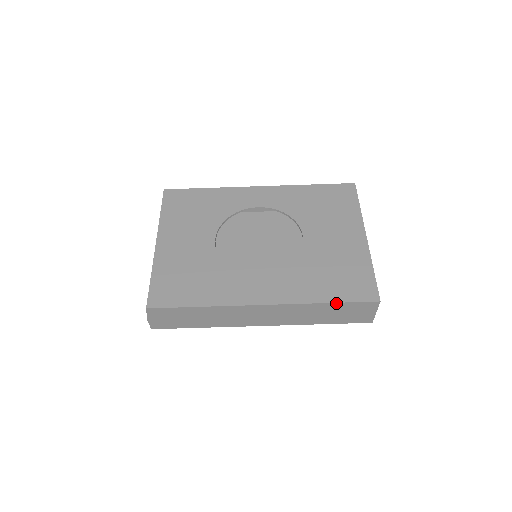
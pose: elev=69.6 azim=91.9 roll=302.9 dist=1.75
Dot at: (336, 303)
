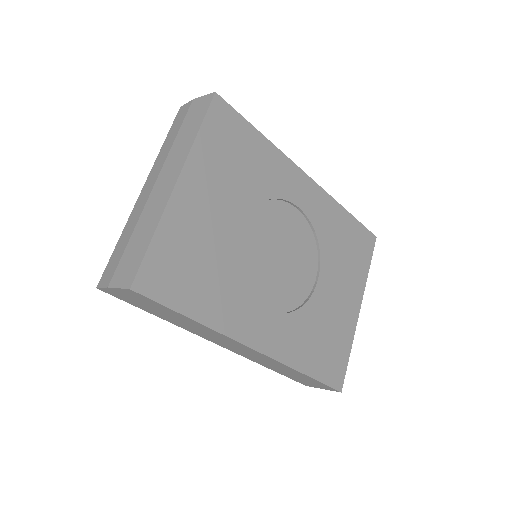
Dot at: (312, 378)
